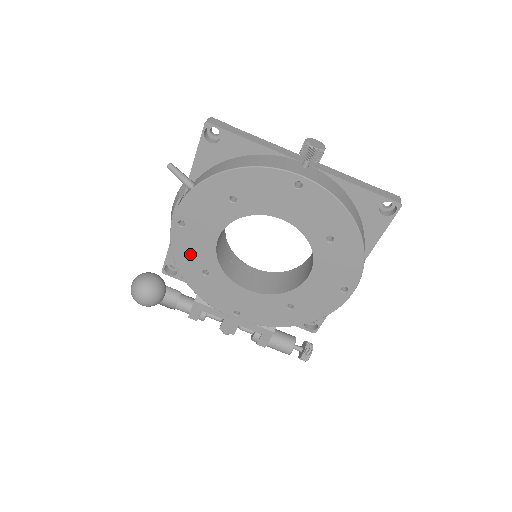
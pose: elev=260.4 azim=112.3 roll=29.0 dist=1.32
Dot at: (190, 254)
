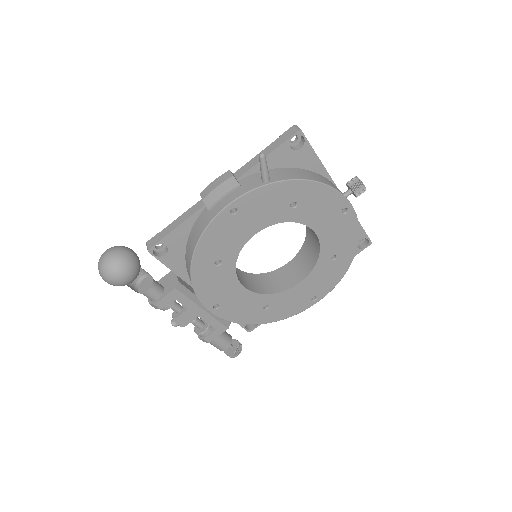
Dot at: (218, 242)
